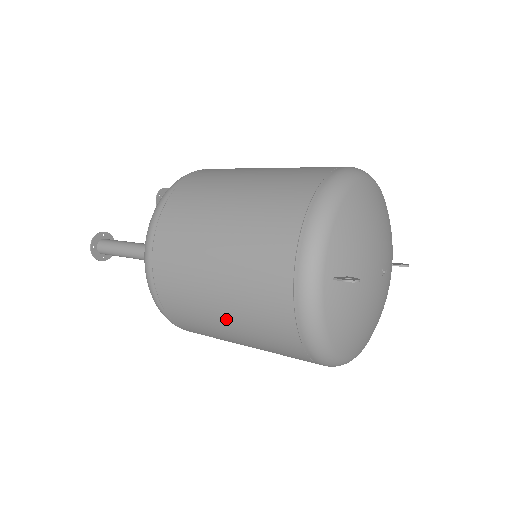
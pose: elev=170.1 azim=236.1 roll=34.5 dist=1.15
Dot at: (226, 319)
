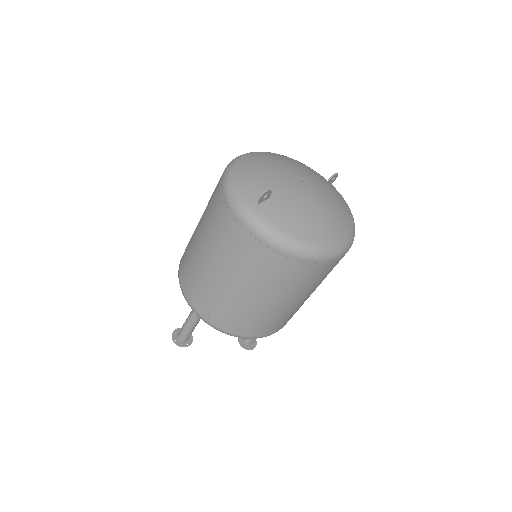
Dot at: (246, 290)
